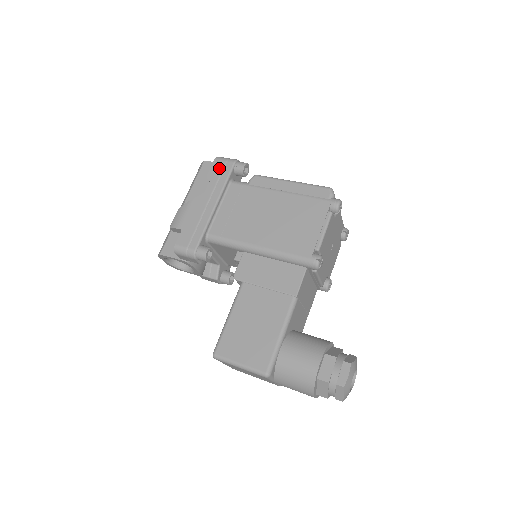
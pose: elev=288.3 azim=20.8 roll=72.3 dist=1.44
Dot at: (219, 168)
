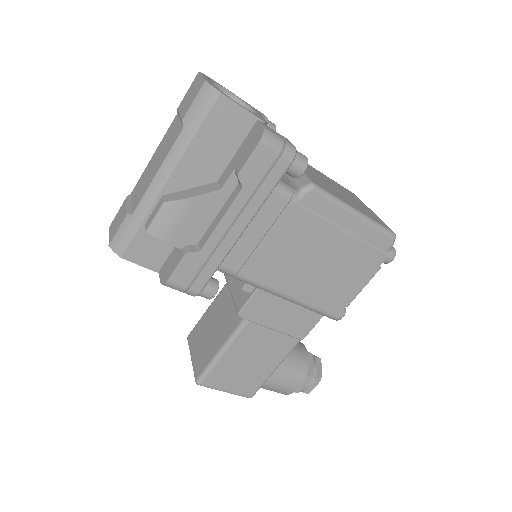
Dot at: (264, 165)
